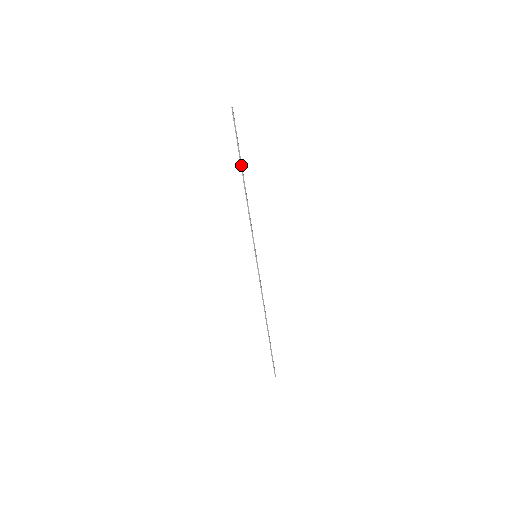
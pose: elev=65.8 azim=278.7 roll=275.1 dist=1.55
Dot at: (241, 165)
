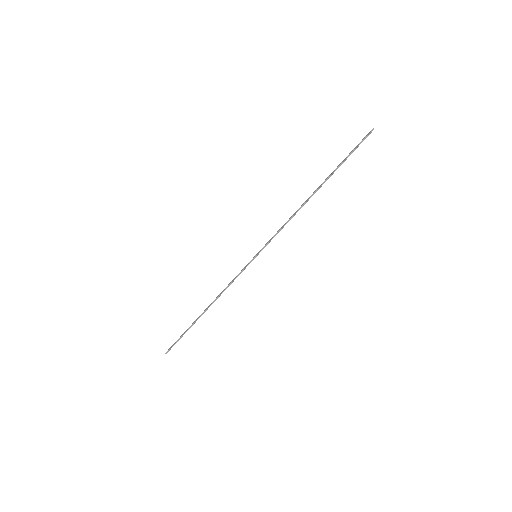
Dot at: (327, 179)
